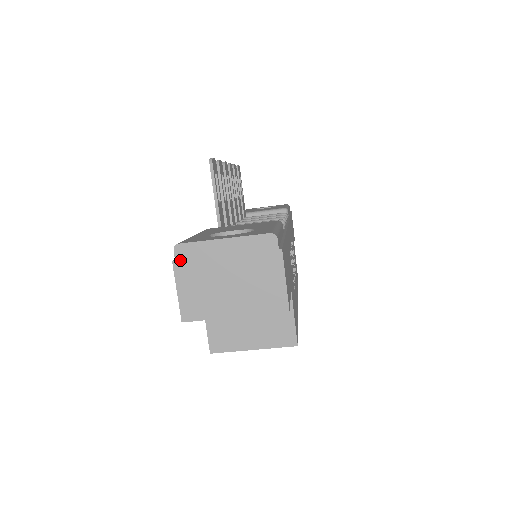
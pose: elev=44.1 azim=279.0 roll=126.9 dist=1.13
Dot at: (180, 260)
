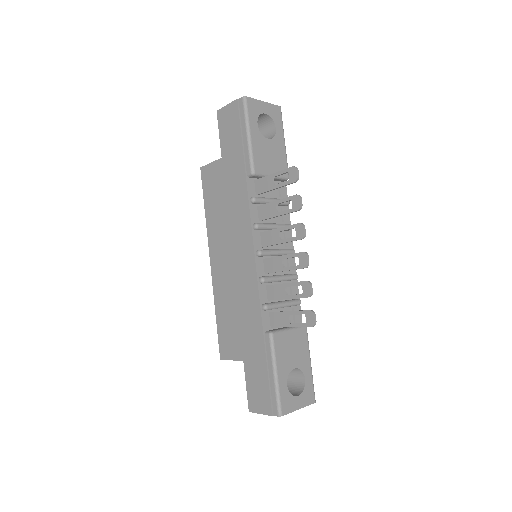
Dot at: (276, 415)
